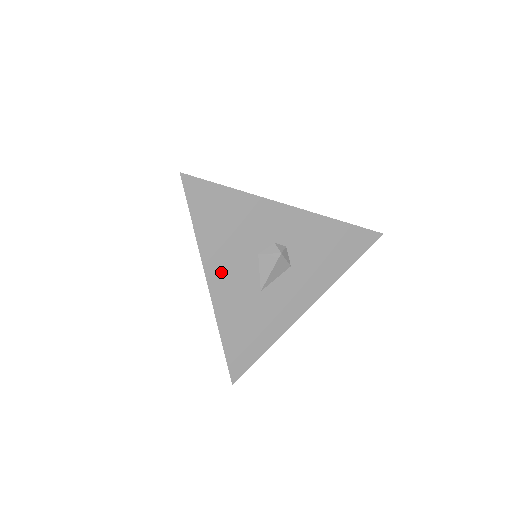
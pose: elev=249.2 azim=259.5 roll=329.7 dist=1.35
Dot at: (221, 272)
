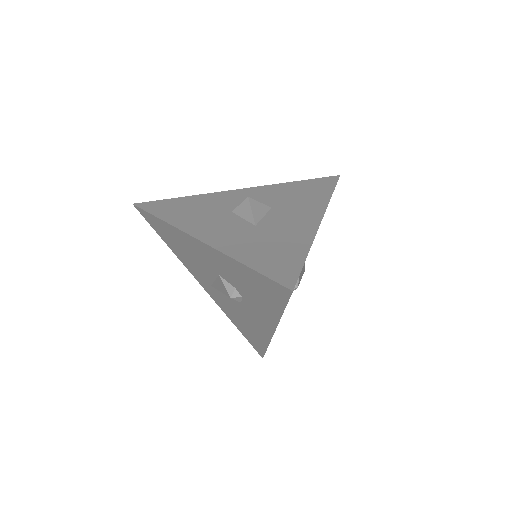
Dot at: (203, 229)
